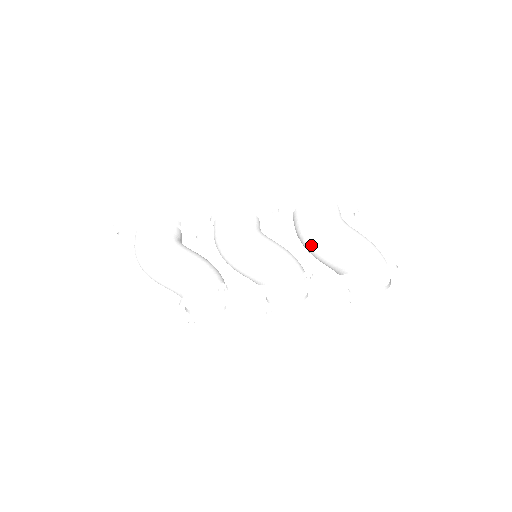
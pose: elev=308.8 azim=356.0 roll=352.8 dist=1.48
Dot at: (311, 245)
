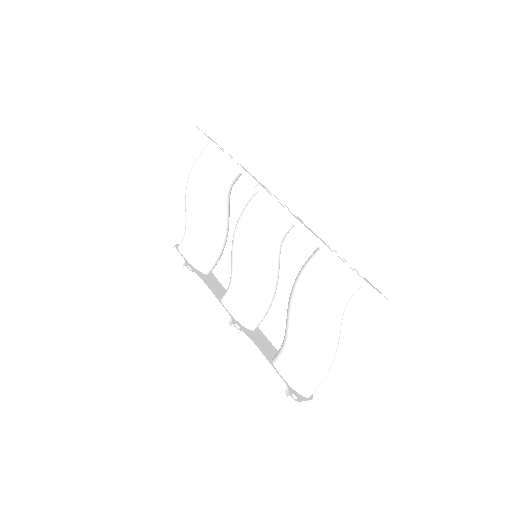
Dot at: (289, 297)
